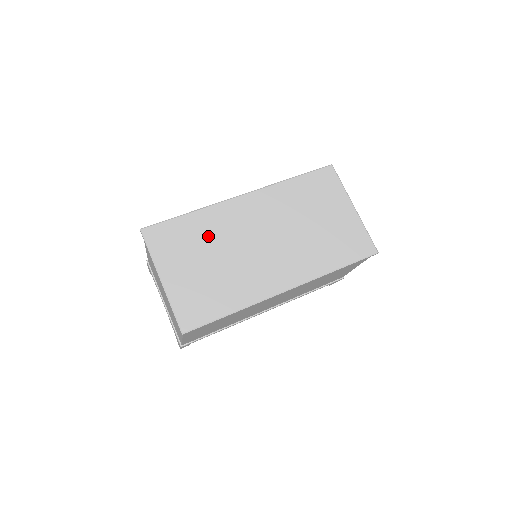
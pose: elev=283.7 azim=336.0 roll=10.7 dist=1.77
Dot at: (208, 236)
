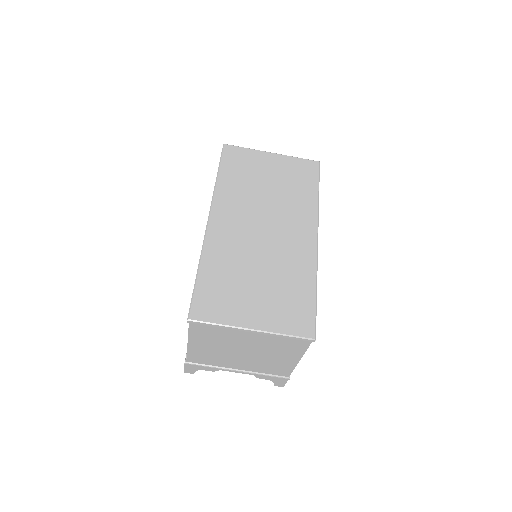
Dot at: (232, 267)
